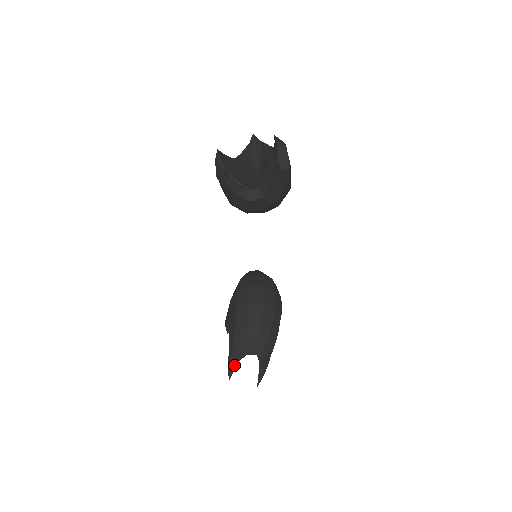
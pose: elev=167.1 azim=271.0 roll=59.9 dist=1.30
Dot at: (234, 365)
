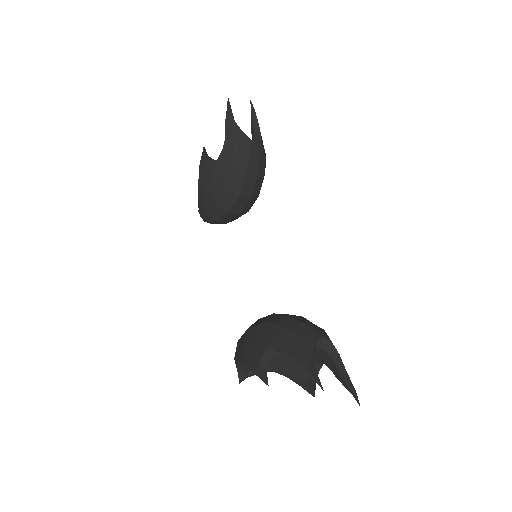
Dot at: (313, 364)
